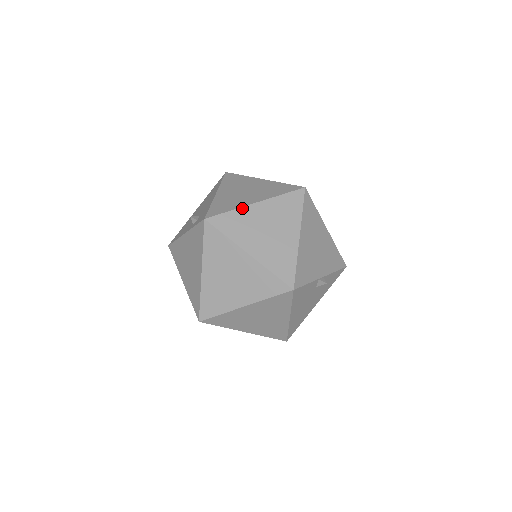
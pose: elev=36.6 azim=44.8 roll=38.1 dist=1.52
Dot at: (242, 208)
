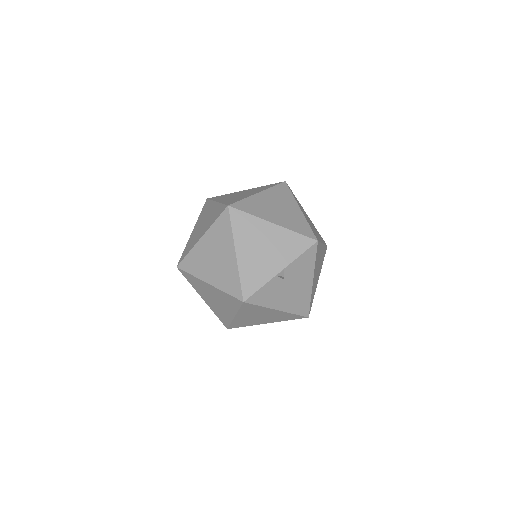
Dot at: (194, 247)
